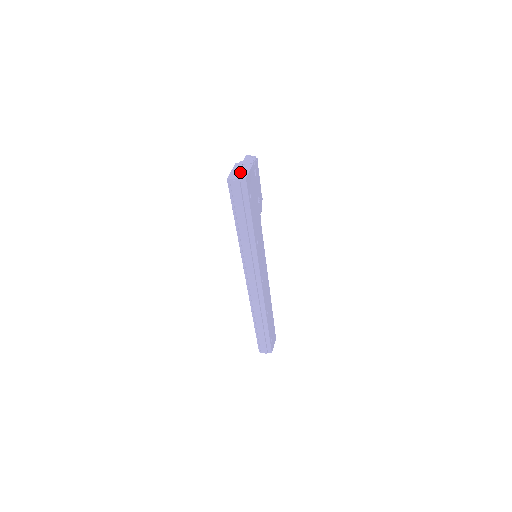
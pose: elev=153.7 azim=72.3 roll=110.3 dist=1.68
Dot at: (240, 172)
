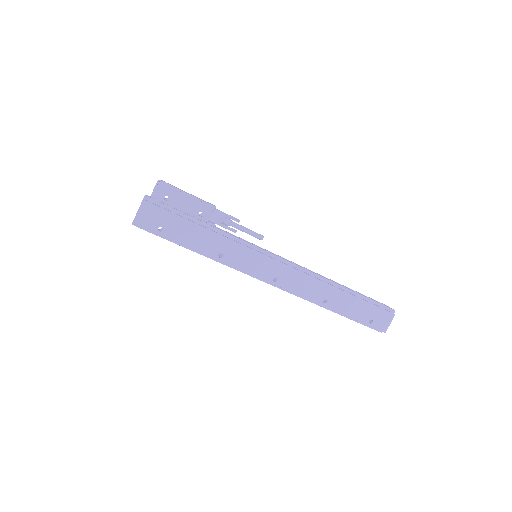
Dot at: (137, 213)
